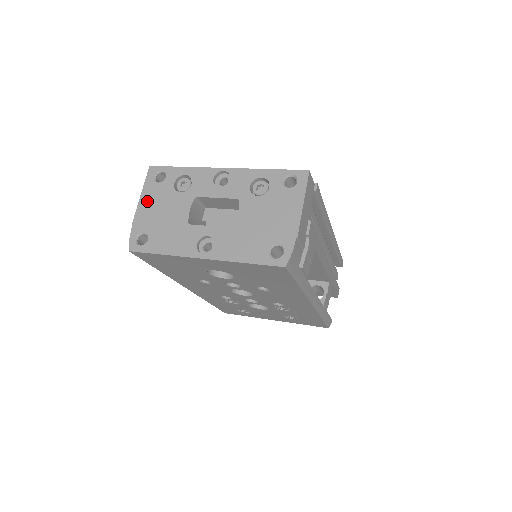
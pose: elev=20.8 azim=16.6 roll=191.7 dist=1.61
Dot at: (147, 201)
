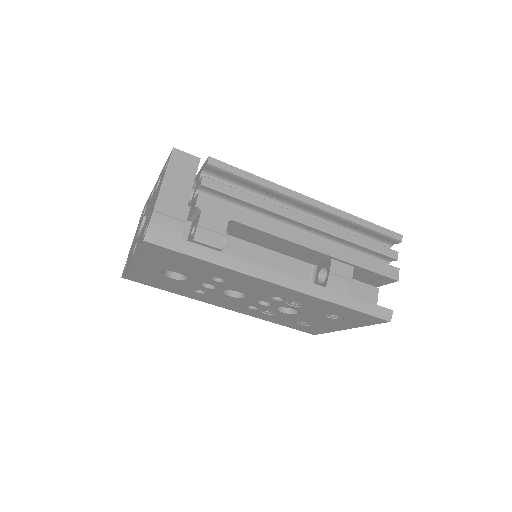
Dot at: occluded
